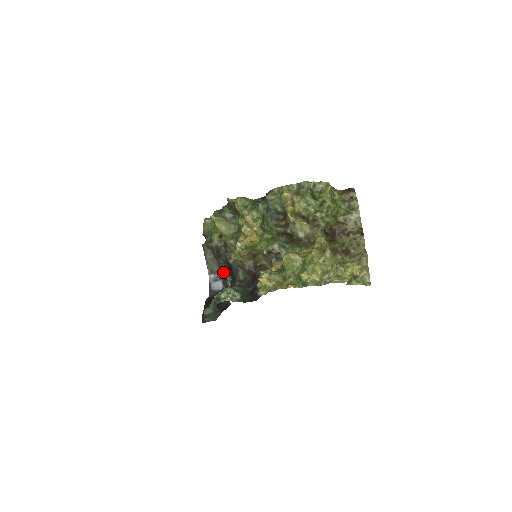
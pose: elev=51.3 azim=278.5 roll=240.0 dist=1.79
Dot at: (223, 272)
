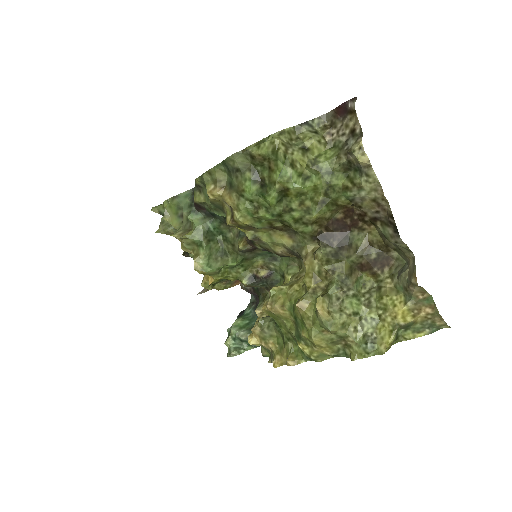
Dot at: occluded
